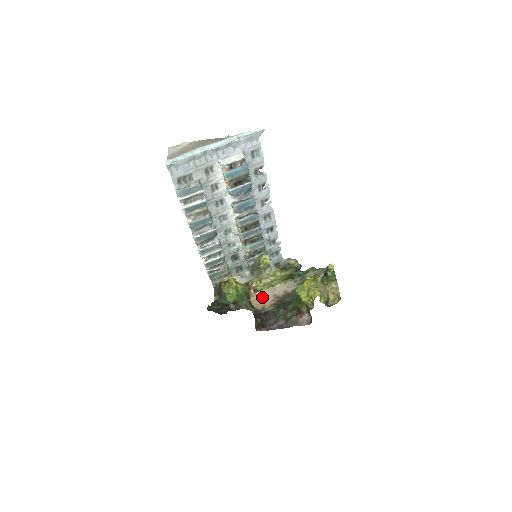
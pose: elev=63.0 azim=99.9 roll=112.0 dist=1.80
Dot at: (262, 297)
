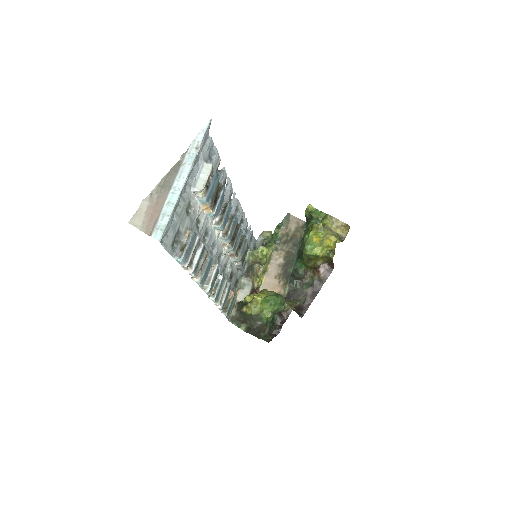
Dot at: (268, 288)
